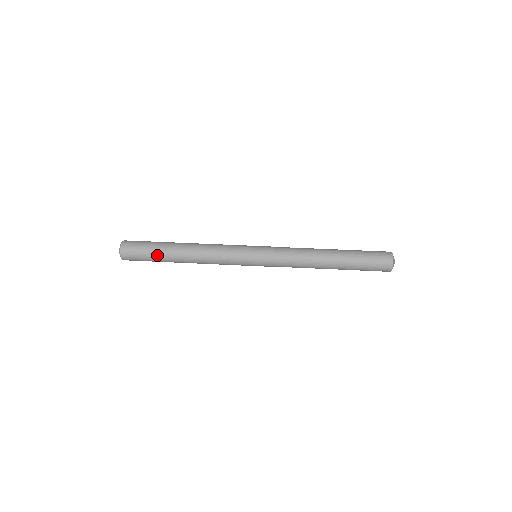
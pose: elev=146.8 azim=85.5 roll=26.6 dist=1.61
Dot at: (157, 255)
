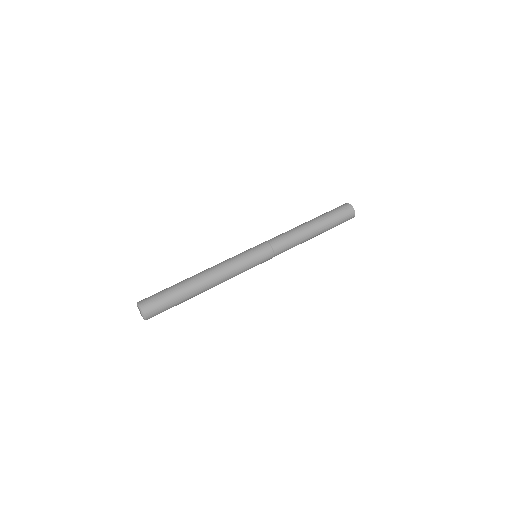
Dot at: (180, 303)
